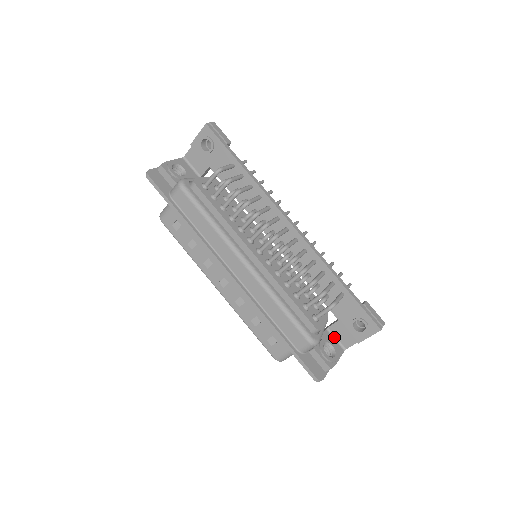
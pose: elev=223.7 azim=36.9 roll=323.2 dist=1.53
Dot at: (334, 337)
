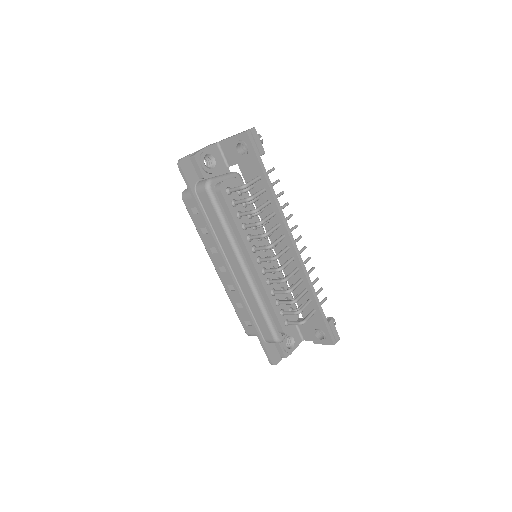
Dot at: (298, 329)
